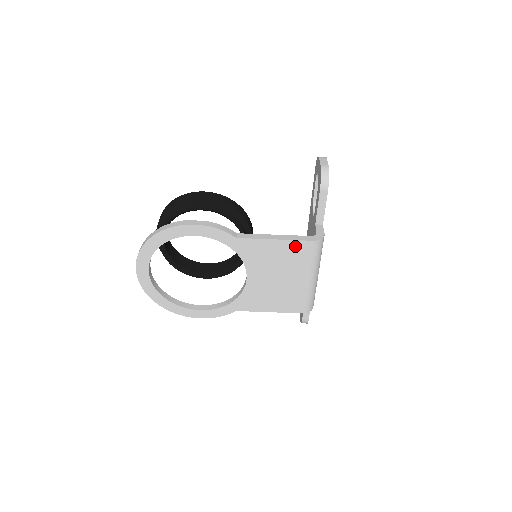
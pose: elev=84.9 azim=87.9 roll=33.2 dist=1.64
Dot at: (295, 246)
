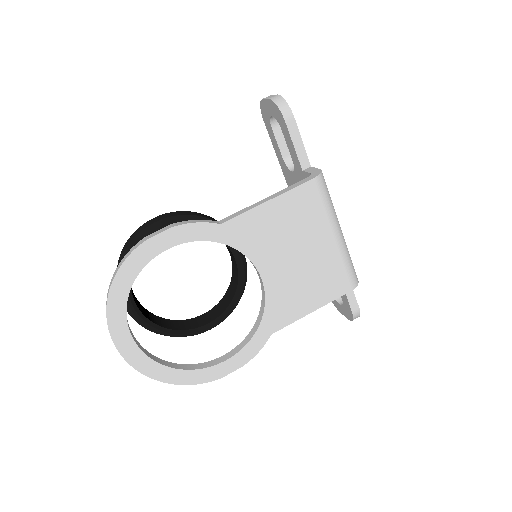
Dot at: (296, 198)
